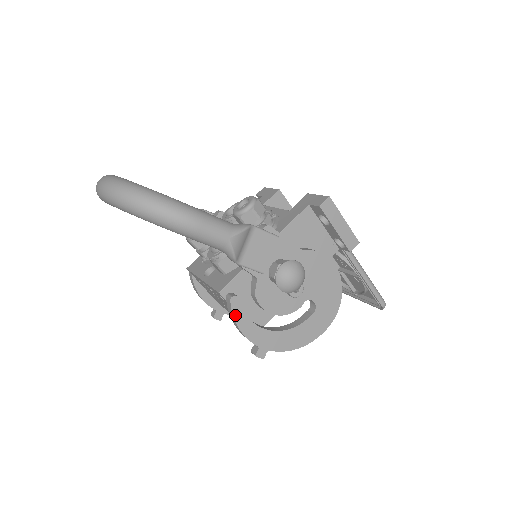
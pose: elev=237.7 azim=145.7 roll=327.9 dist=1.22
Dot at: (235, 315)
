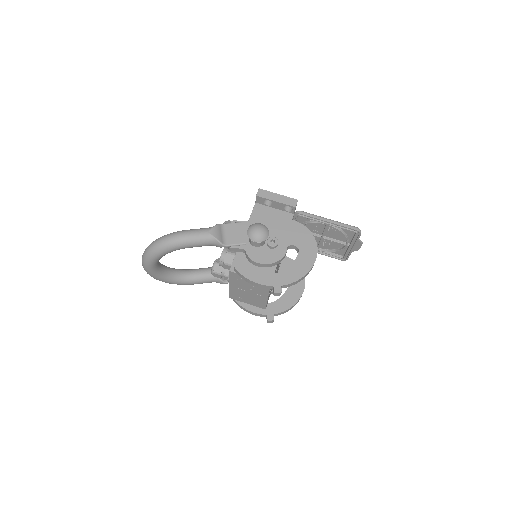
Dot at: (243, 274)
